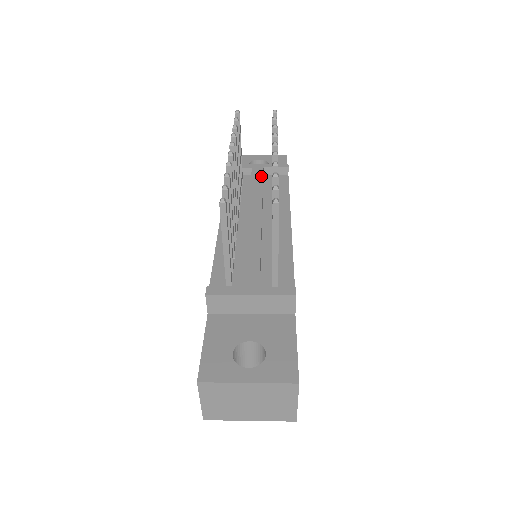
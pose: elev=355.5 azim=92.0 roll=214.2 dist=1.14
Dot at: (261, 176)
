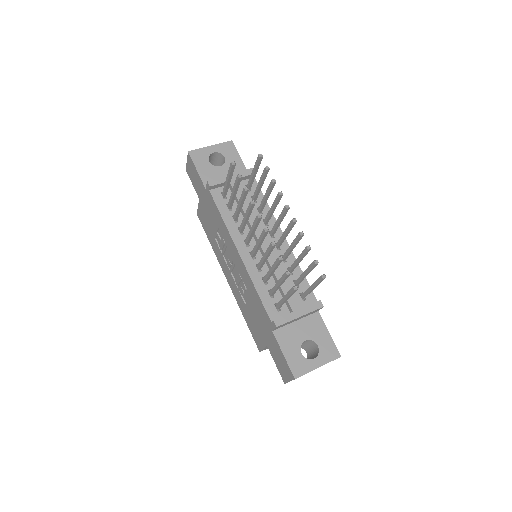
Dot at: occluded
